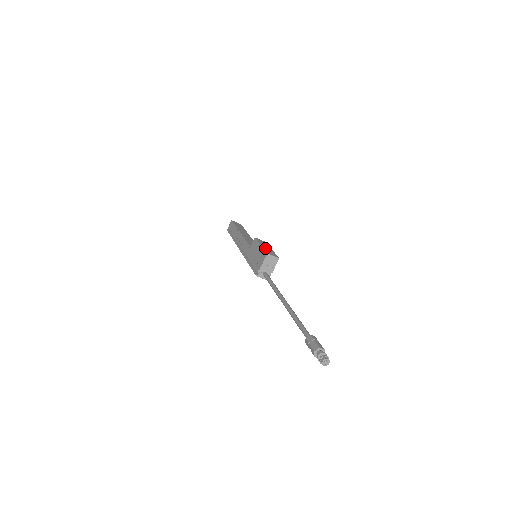
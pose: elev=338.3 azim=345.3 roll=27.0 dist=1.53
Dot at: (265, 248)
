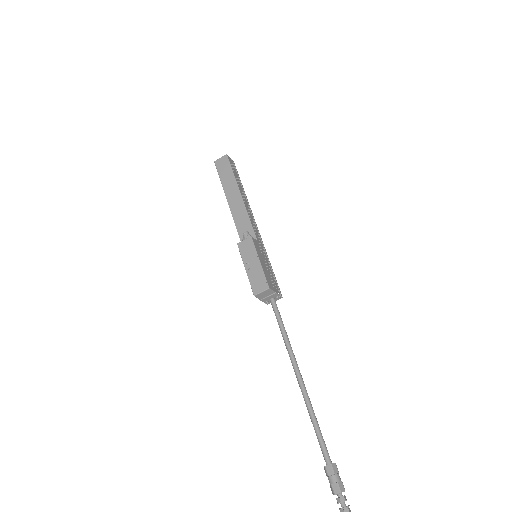
Dot at: (250, 275)
